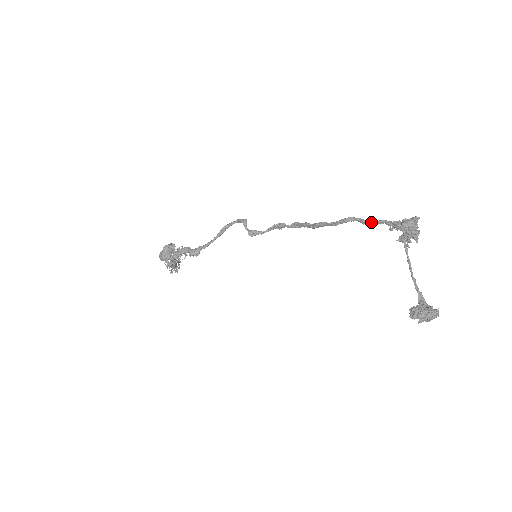
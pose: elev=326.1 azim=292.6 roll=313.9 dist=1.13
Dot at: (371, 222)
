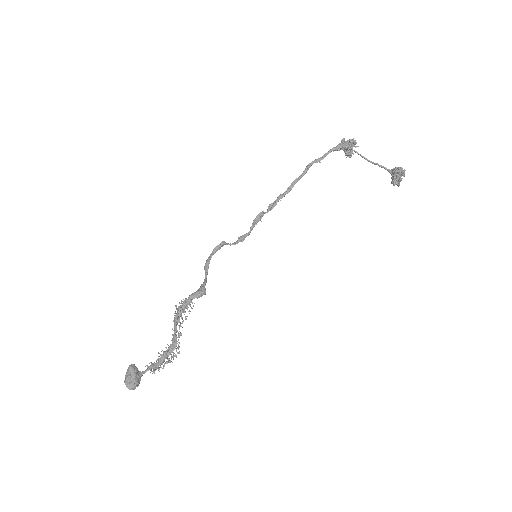
Dot at: (324, 155)
